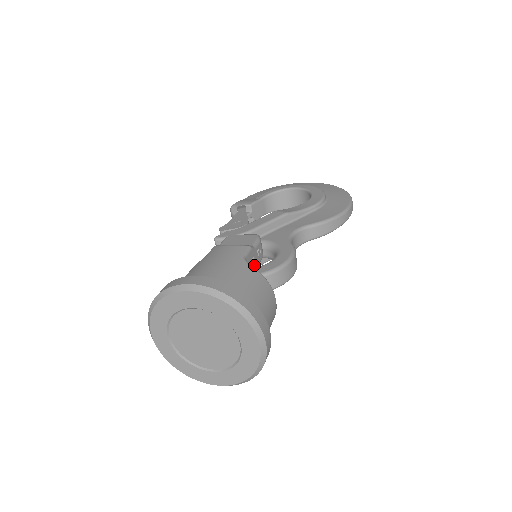
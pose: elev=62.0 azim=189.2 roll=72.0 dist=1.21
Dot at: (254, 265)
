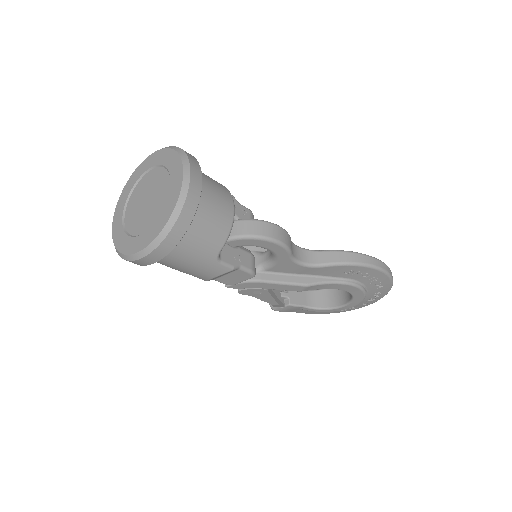
Dot at: occluded
